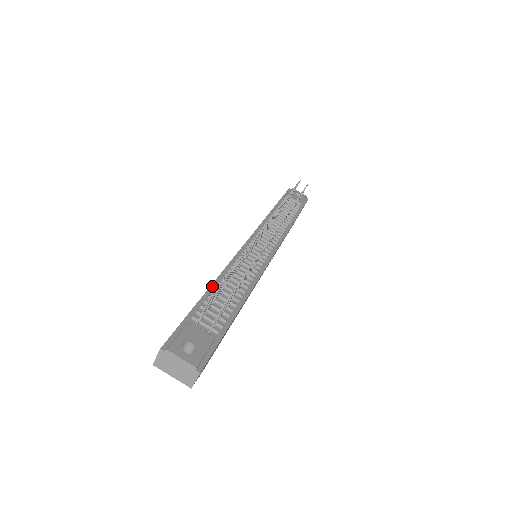
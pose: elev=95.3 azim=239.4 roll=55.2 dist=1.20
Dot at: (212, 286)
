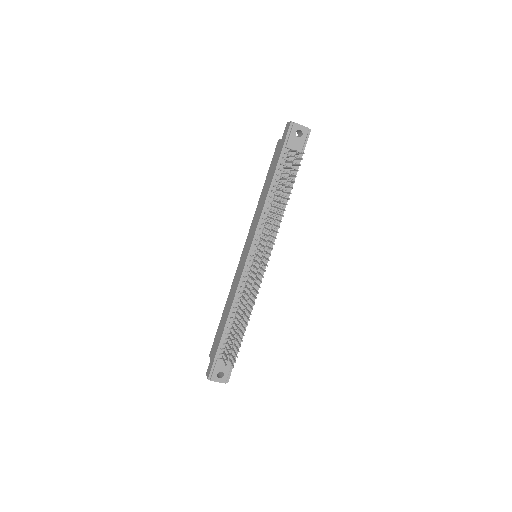
Dot at: (227, 322)
